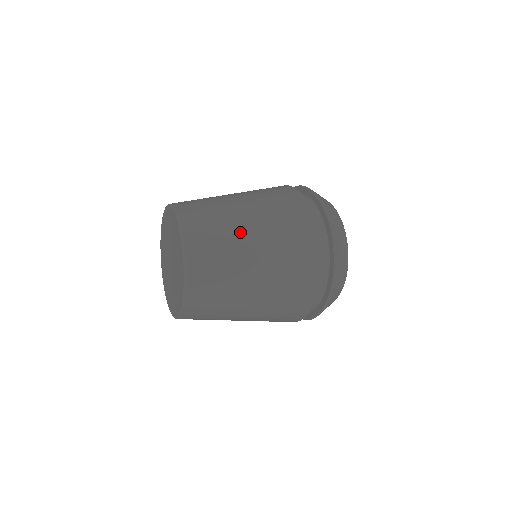
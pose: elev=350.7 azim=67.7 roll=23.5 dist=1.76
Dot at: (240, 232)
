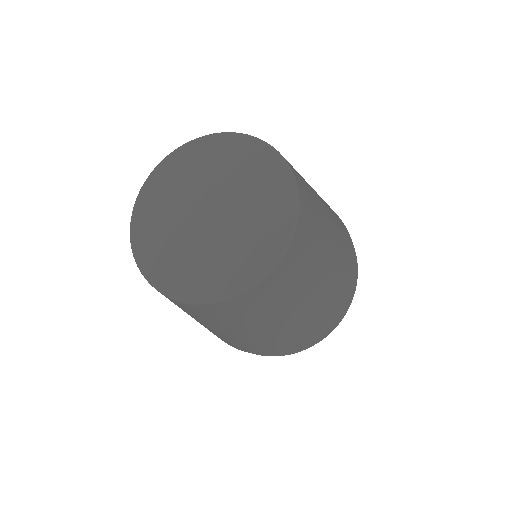
Dot at: occluded
